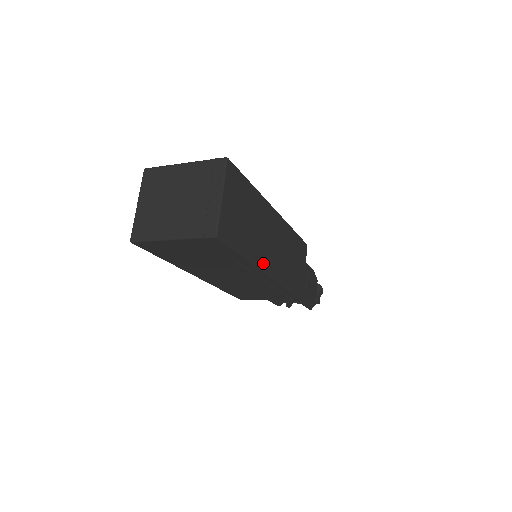
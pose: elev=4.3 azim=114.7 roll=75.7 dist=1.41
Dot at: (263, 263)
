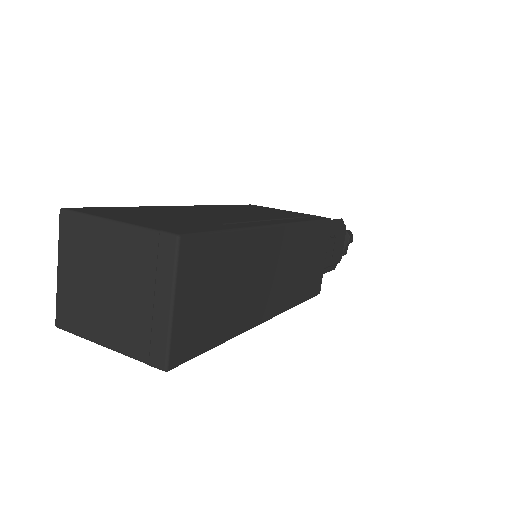
Dot at: (256, 317)
